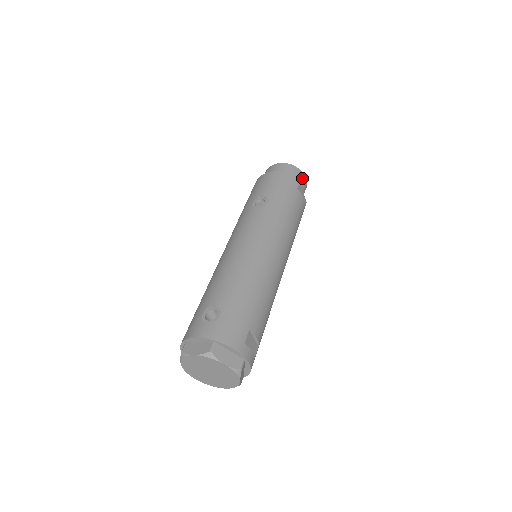
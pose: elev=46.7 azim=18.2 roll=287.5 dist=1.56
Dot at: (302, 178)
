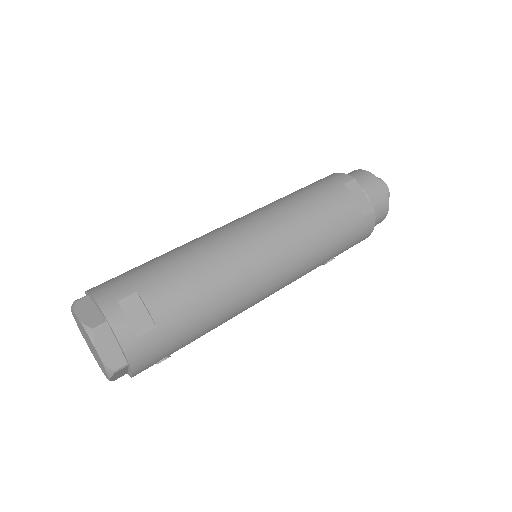
Dot at: (371, 181)
